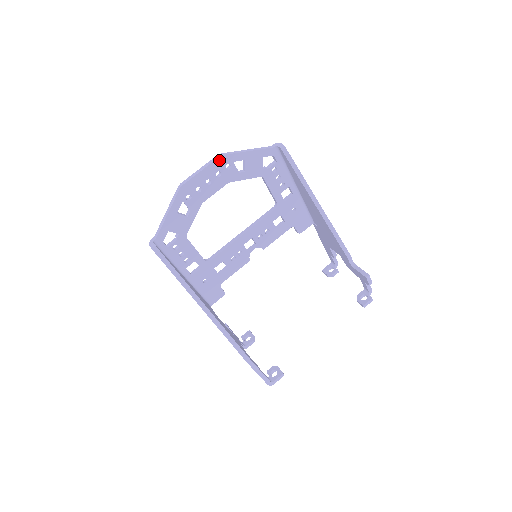
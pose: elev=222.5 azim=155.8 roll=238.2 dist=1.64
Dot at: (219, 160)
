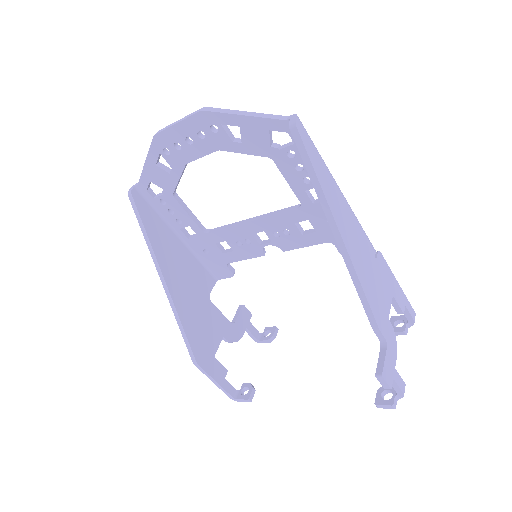
Dot at: (199, 116)
